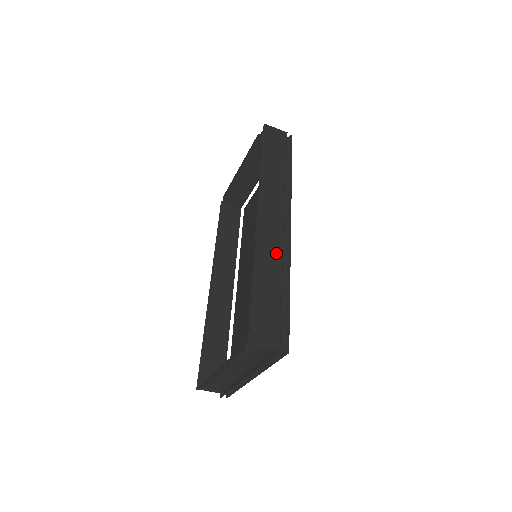
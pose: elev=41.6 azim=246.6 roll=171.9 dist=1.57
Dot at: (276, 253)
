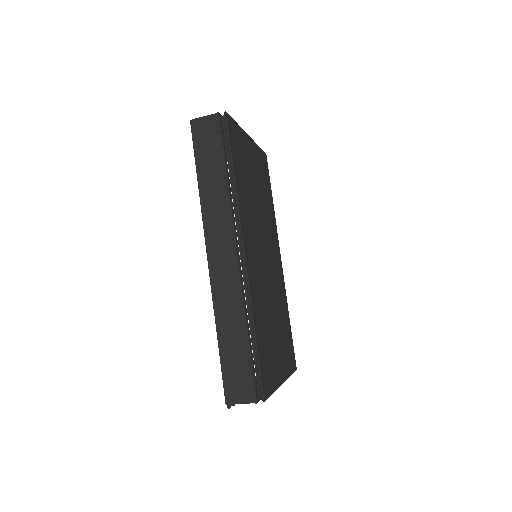
Dot at: (234, 297)
